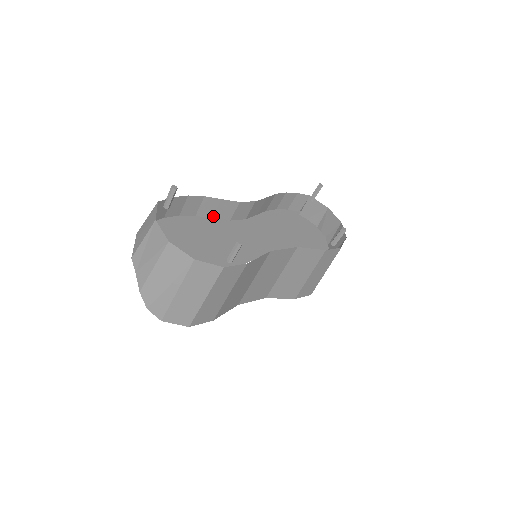
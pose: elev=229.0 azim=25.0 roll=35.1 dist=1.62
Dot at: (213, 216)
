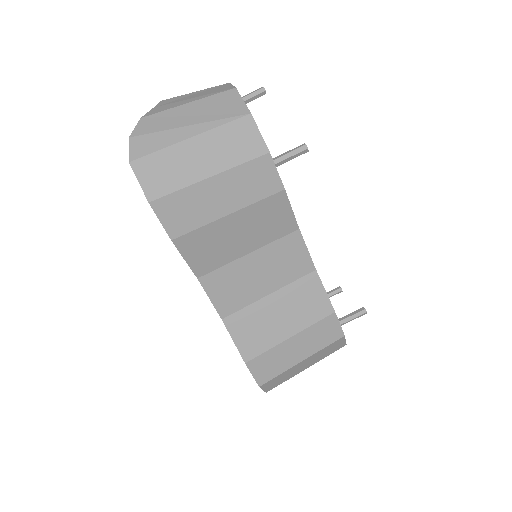
Dot at: occluded
